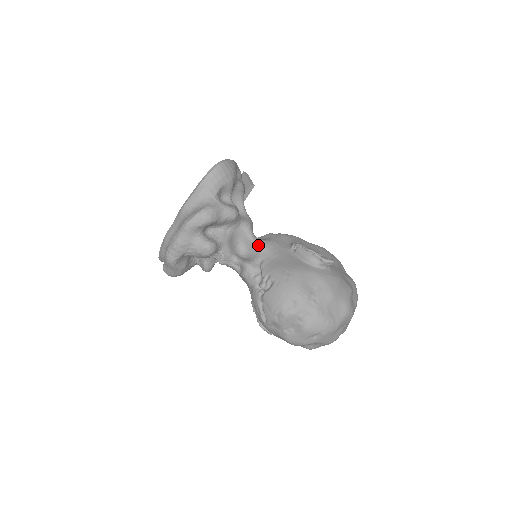
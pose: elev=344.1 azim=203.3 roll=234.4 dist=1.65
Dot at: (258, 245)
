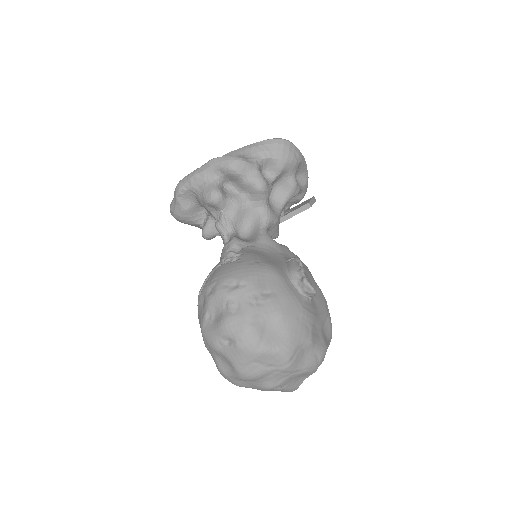
Dot at: (261, 234)
